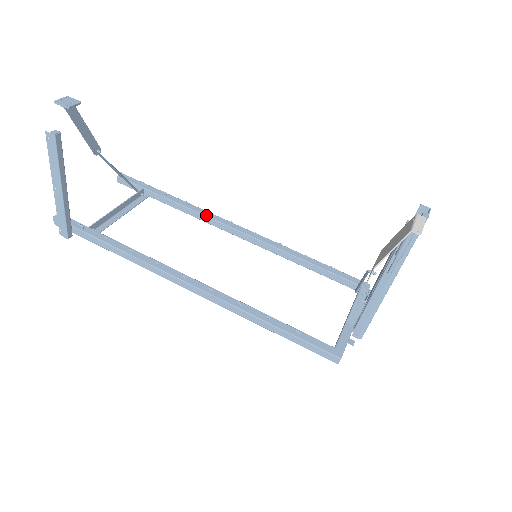
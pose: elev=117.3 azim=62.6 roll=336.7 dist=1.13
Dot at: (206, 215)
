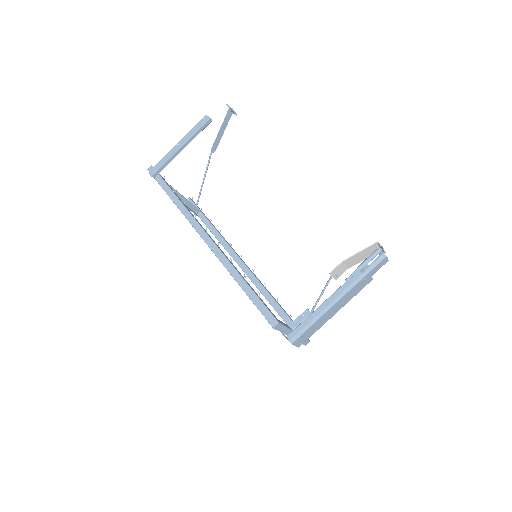
Dot at: (228, 243)
